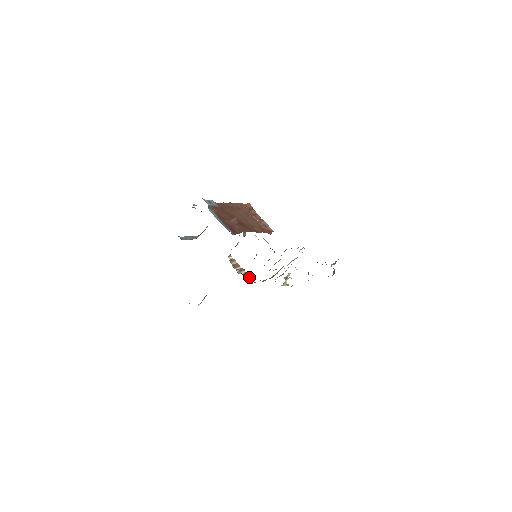
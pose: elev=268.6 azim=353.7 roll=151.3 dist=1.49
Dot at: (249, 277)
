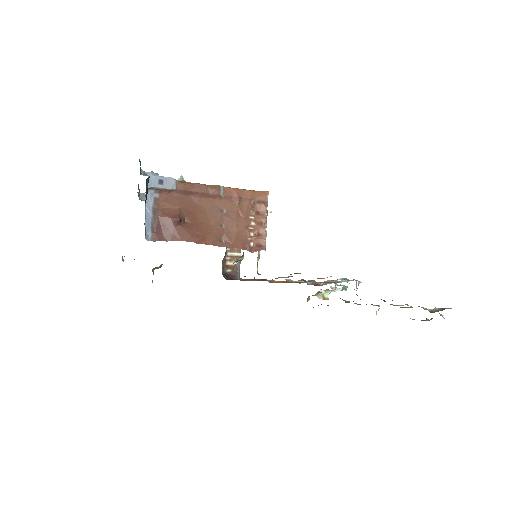
Dot at: (230, 274)
